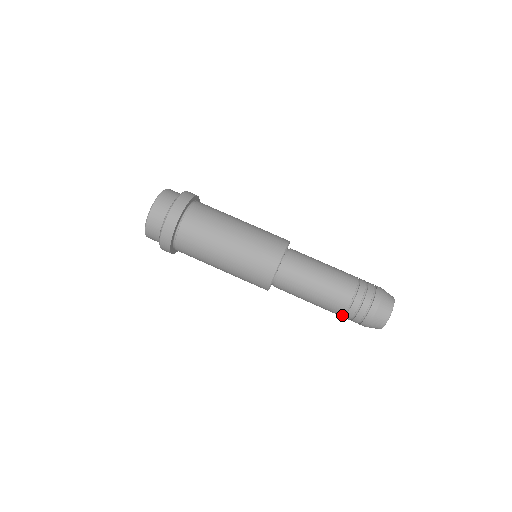
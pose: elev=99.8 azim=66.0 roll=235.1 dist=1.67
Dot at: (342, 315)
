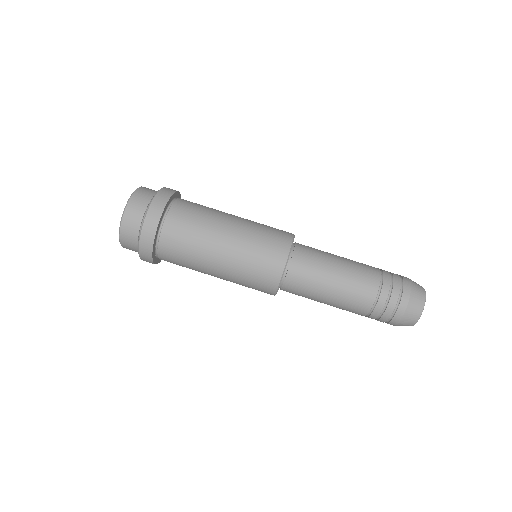
Dot at: (375, 299)
